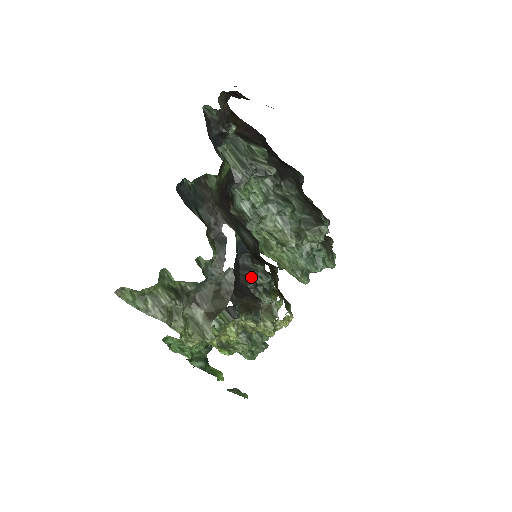
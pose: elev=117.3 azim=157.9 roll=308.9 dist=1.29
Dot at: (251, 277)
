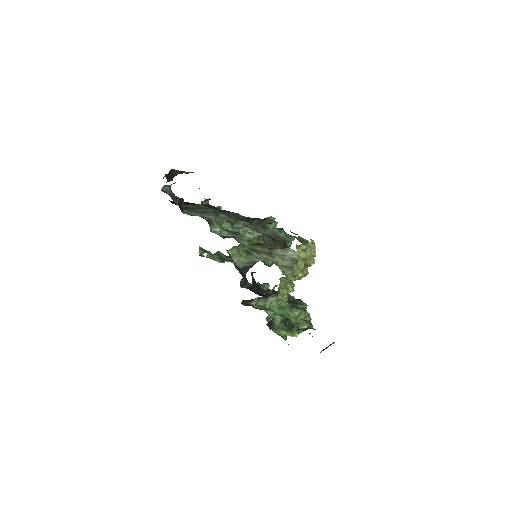
Dot at: occluded
